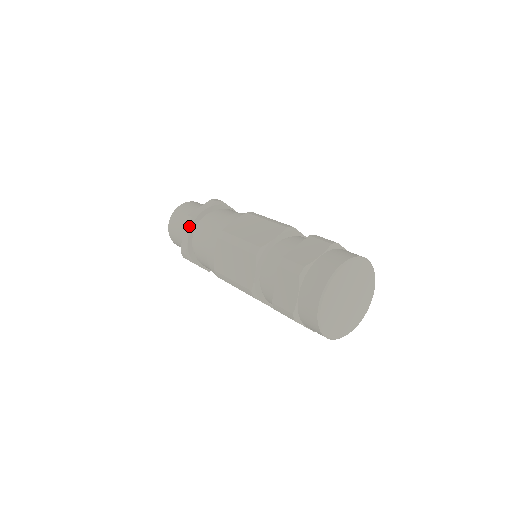
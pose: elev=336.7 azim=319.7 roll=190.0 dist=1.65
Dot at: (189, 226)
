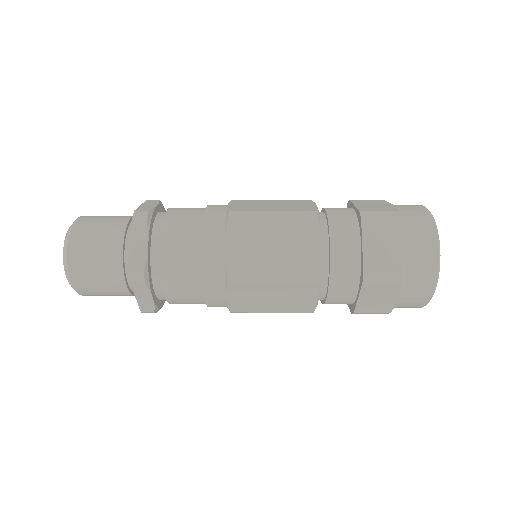
Dot at: (148, 223)
